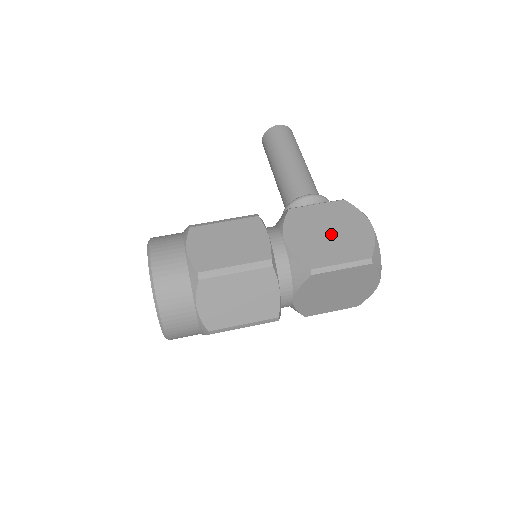
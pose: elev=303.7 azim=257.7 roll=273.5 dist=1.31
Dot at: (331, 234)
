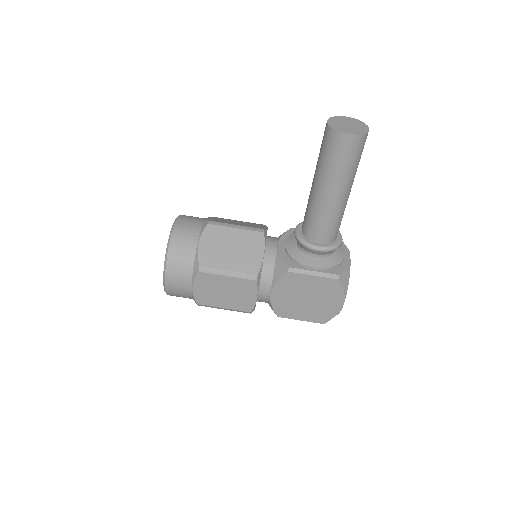
Dot at: (308, 301)
